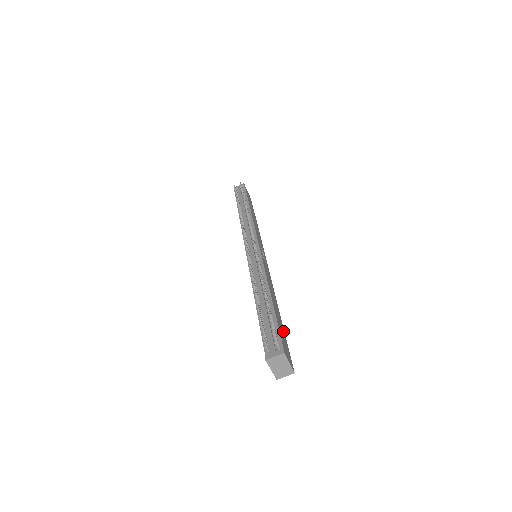
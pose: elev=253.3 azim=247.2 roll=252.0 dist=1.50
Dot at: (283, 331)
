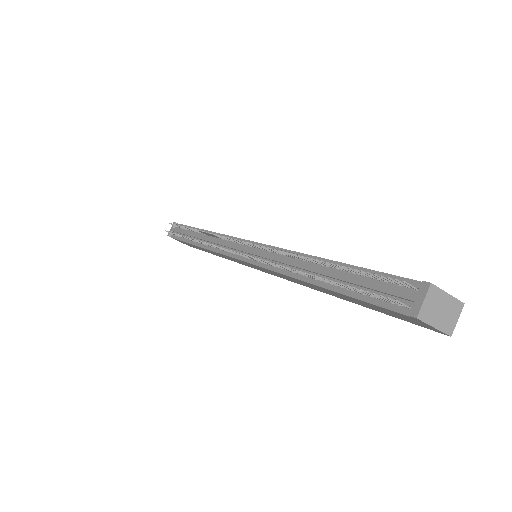
Dot at: occluded
